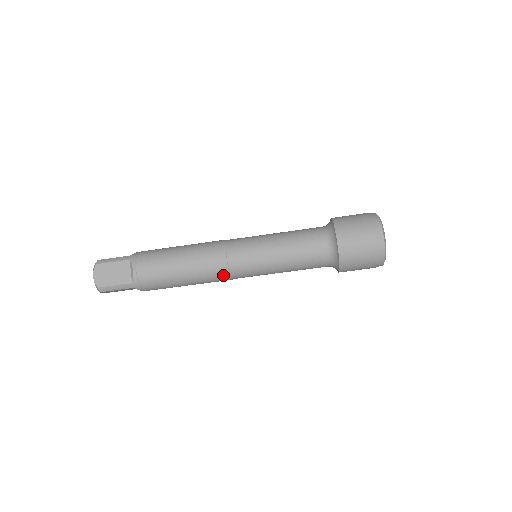
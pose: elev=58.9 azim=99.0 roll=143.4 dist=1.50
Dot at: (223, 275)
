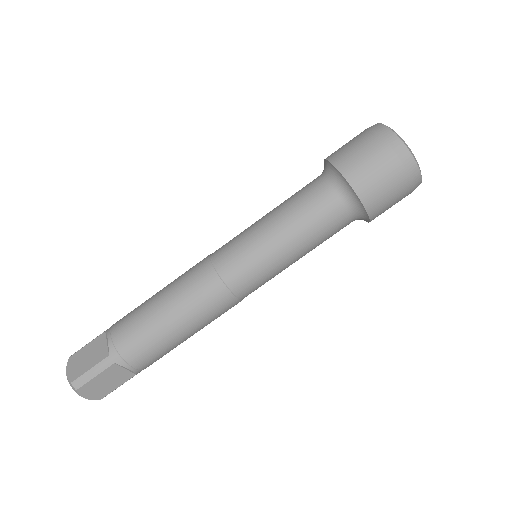
Dot at: (216, 288)
